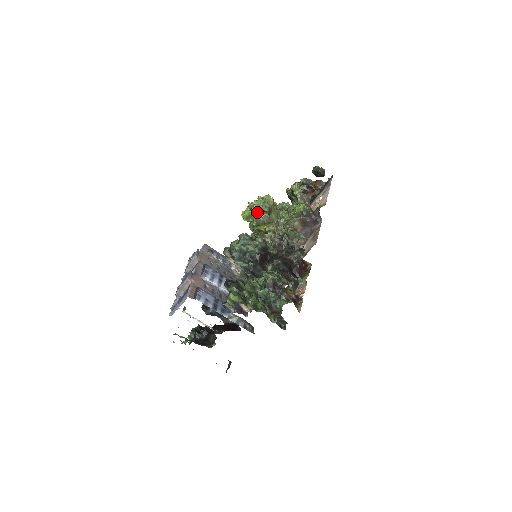
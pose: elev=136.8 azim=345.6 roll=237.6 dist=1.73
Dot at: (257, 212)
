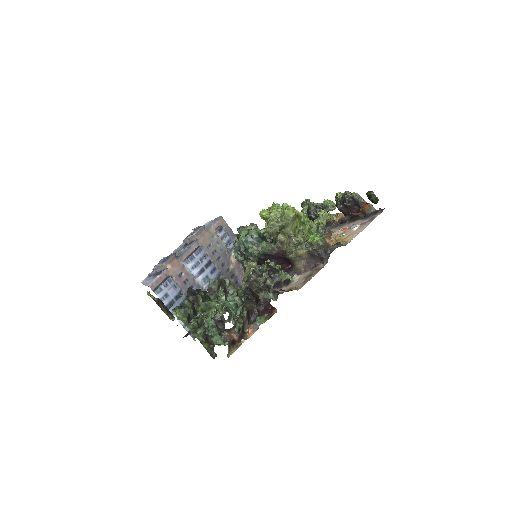
Dot at: occluded
